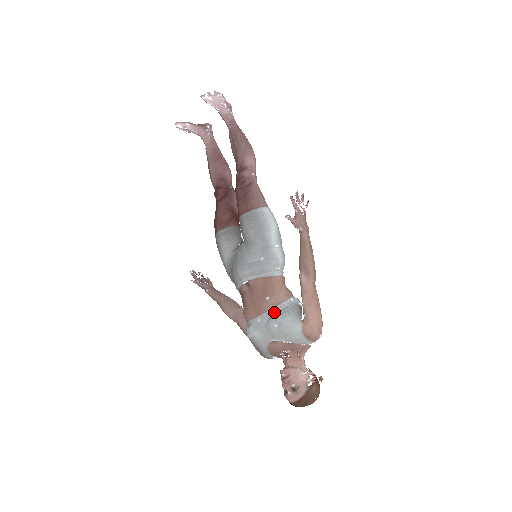
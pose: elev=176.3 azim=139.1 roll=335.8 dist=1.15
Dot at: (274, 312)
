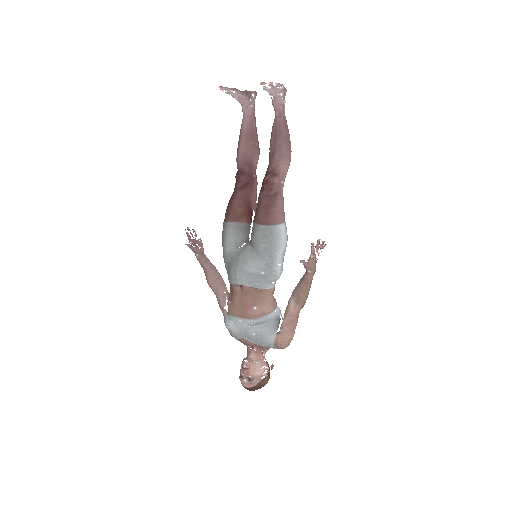
Dot at: (256, 322)
